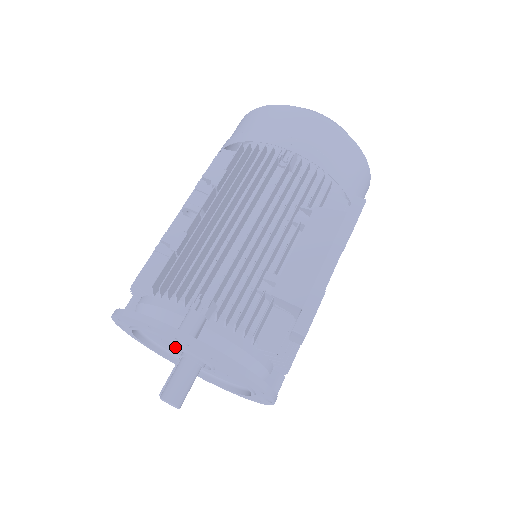
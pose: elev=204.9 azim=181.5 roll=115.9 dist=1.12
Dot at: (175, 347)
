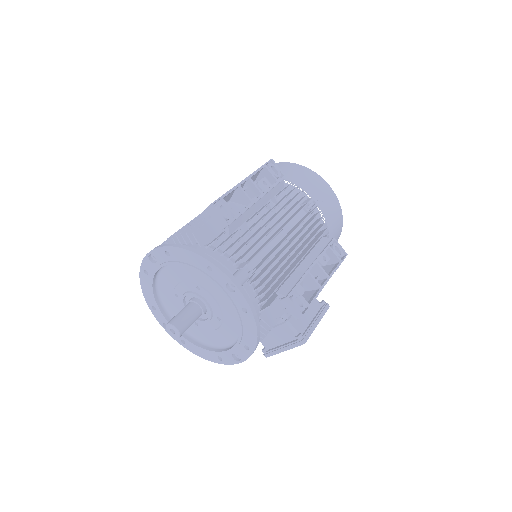
Dot at: (182, 303)
